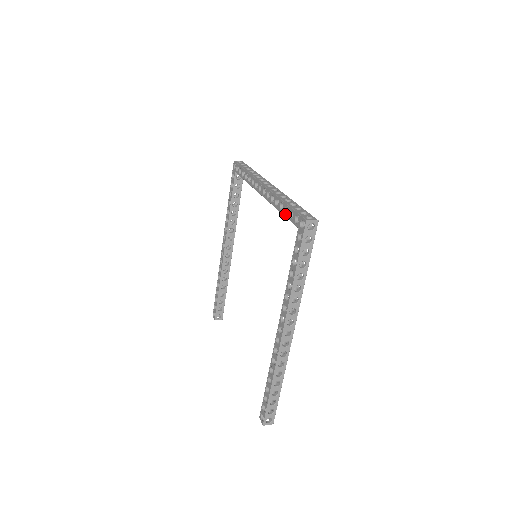
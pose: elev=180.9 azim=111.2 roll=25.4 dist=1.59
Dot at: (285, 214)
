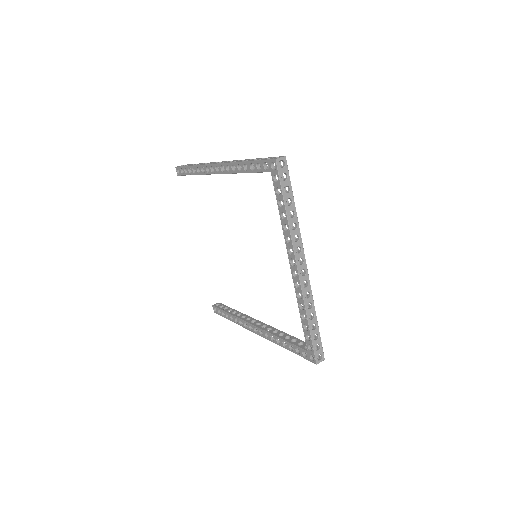
Dot at: (303, 327)
